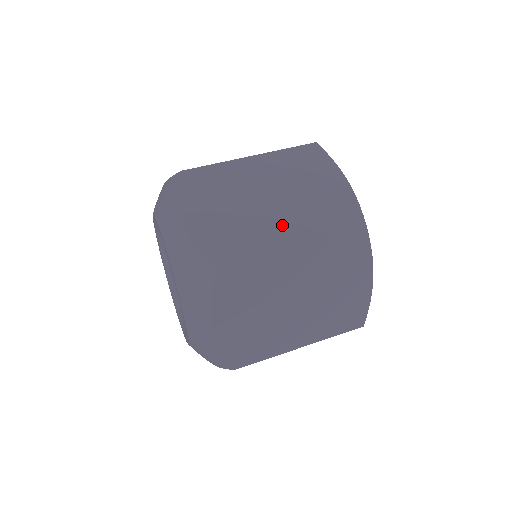
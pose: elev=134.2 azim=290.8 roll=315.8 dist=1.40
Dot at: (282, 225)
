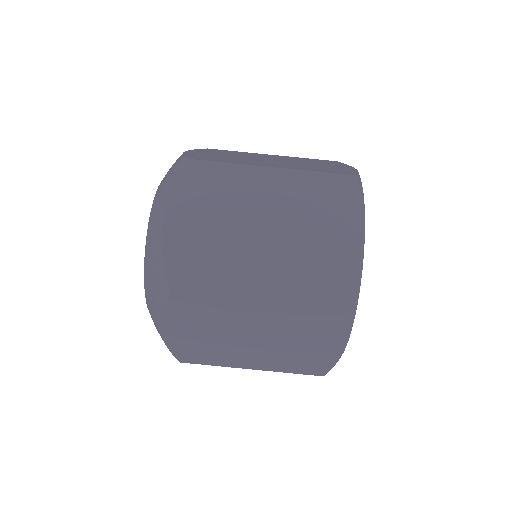
Dot at: (252, 355)
